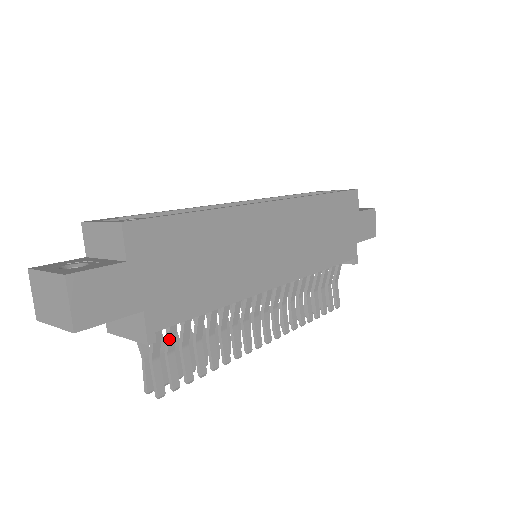
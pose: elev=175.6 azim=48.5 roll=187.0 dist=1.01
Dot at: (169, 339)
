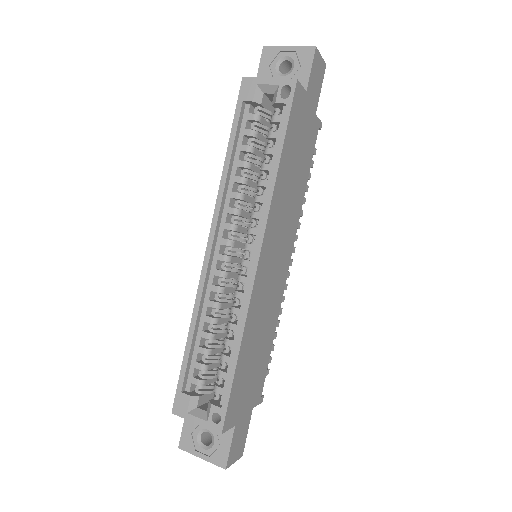
Dot at: occluded
